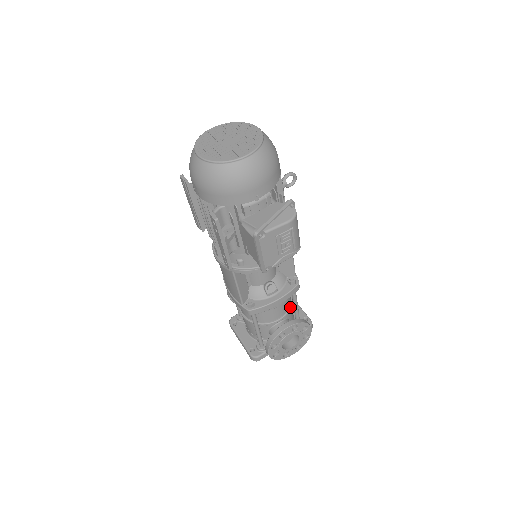
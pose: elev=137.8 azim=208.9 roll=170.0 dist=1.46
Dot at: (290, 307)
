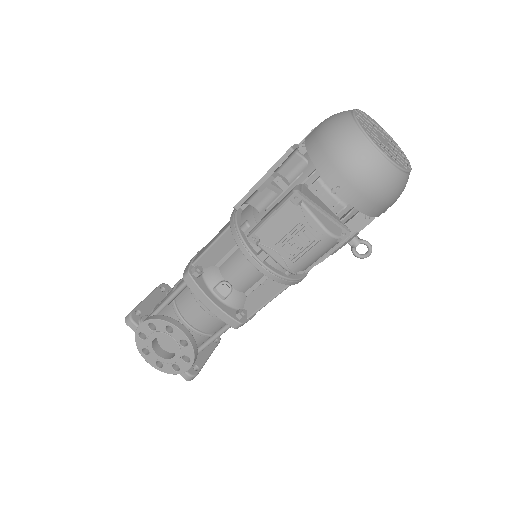
Dot at: (207, 334)
